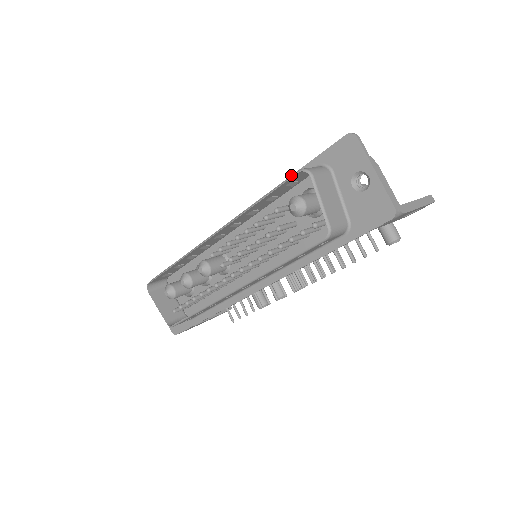
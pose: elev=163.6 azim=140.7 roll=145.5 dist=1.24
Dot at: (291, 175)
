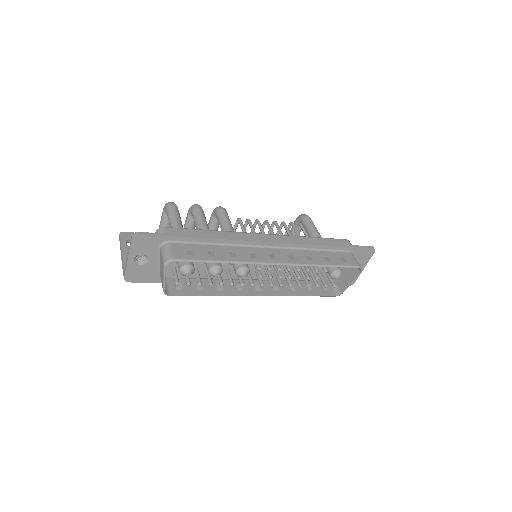
Dot at: (336, 246)
